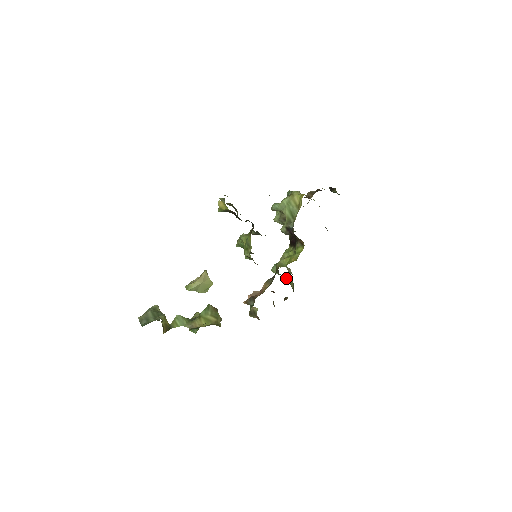
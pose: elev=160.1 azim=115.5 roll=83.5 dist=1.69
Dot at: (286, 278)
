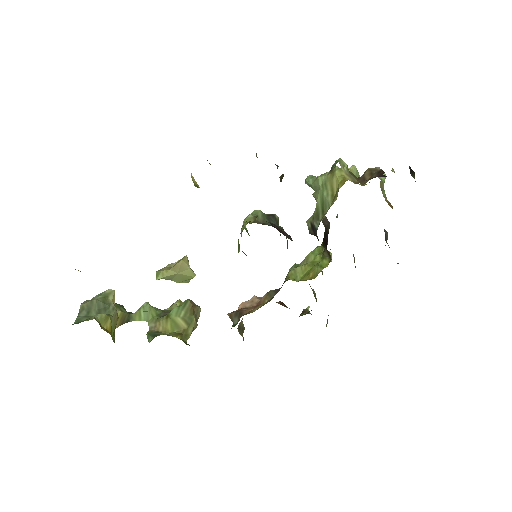
Dot at: occluded
